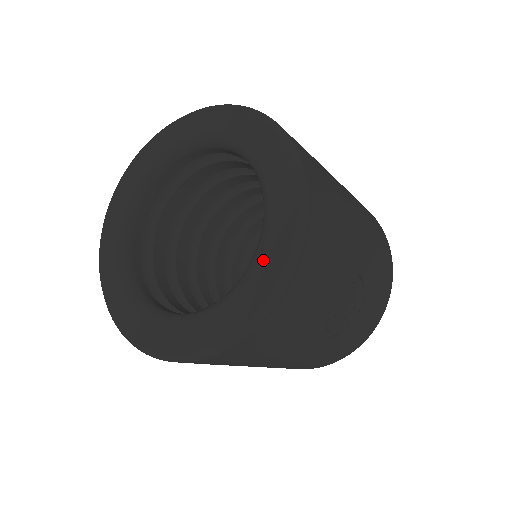
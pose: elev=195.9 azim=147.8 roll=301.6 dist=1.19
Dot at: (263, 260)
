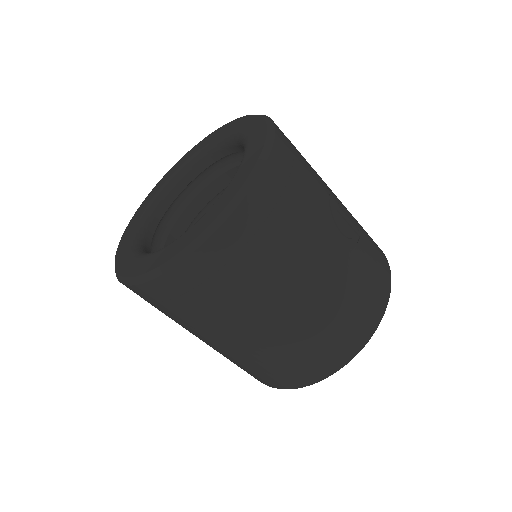
Dot at: (251, 141)
